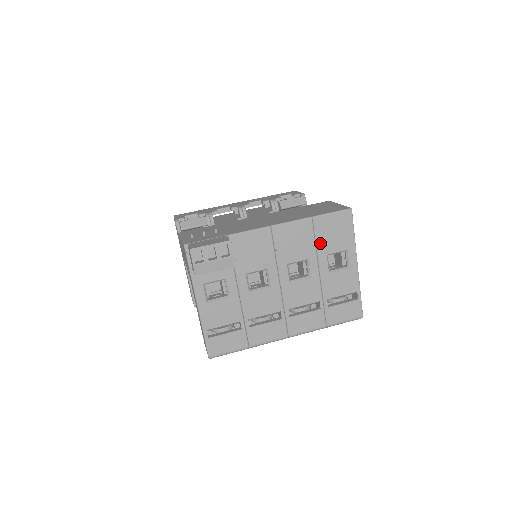
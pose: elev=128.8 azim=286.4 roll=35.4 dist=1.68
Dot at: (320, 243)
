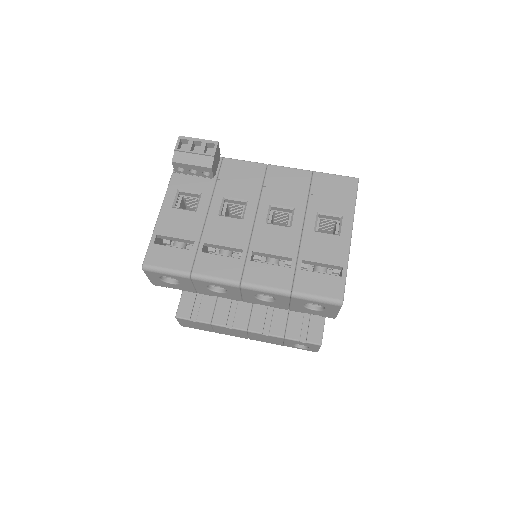
Dot at: (313, 197)
